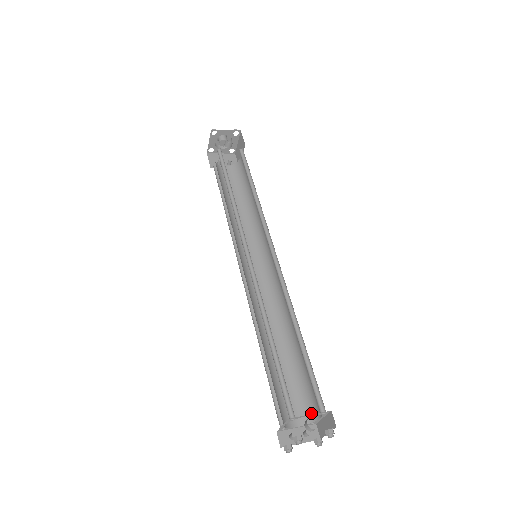
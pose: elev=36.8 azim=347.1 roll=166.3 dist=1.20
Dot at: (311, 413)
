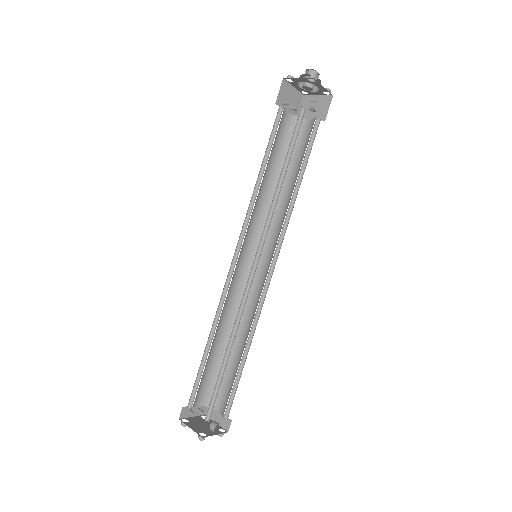
Dot at: occluded
